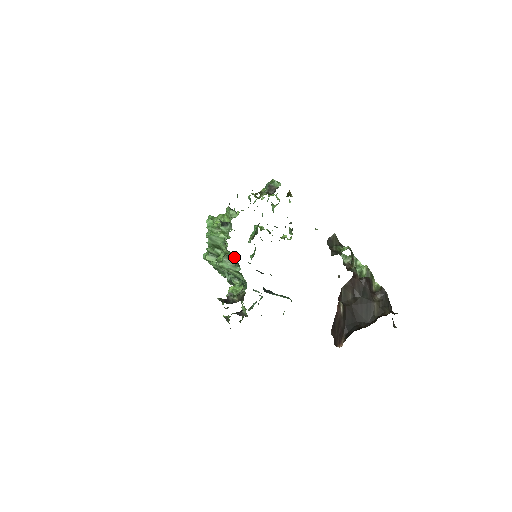
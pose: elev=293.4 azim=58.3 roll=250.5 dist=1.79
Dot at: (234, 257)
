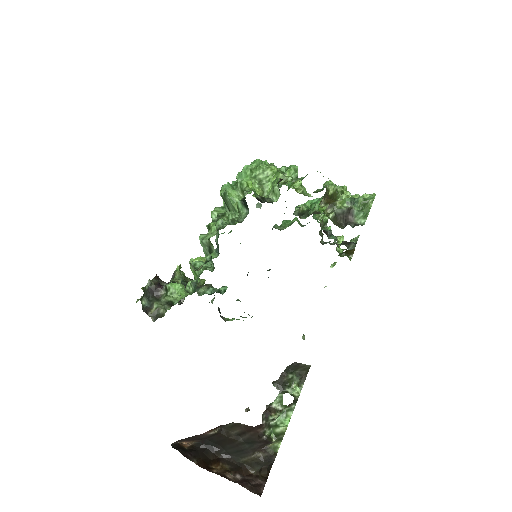
Dot at: (209, 256)
